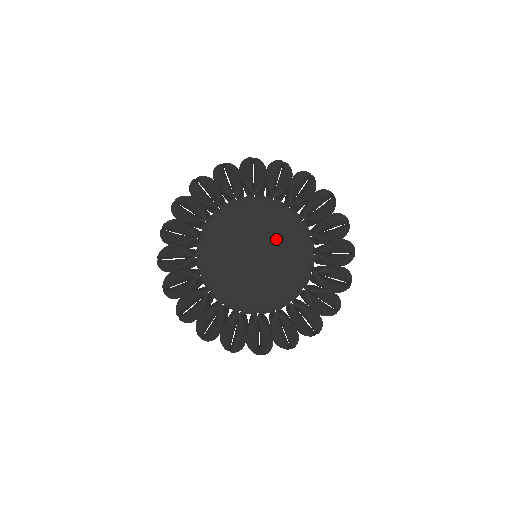
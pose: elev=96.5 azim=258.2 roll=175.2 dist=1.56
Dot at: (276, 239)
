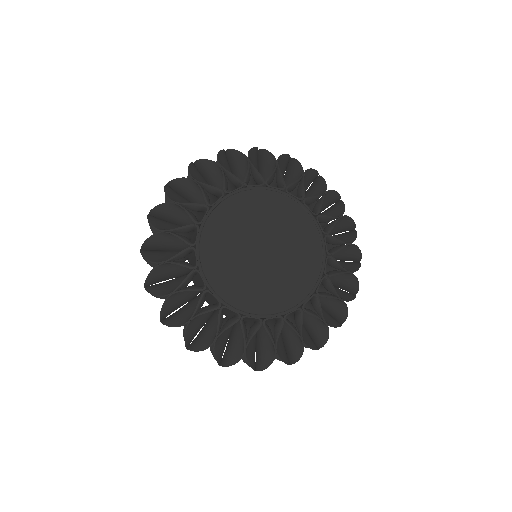
Dot at: (286, 235)
